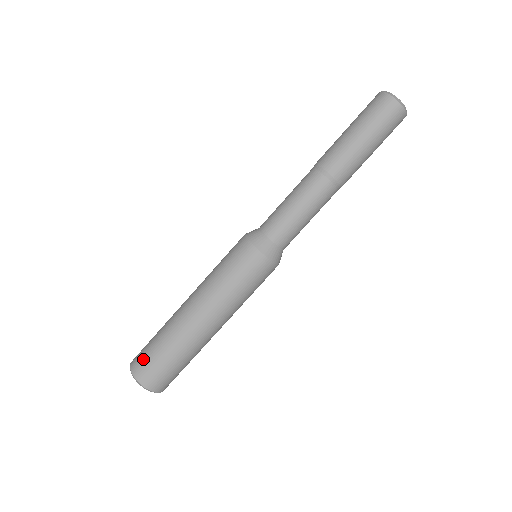
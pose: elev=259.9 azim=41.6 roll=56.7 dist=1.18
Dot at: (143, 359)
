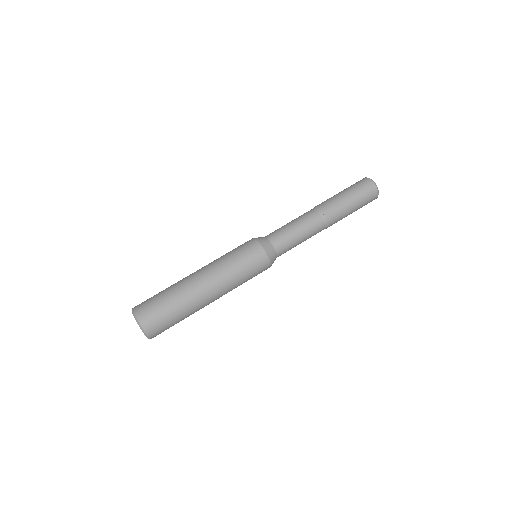
Dot at: occluded
